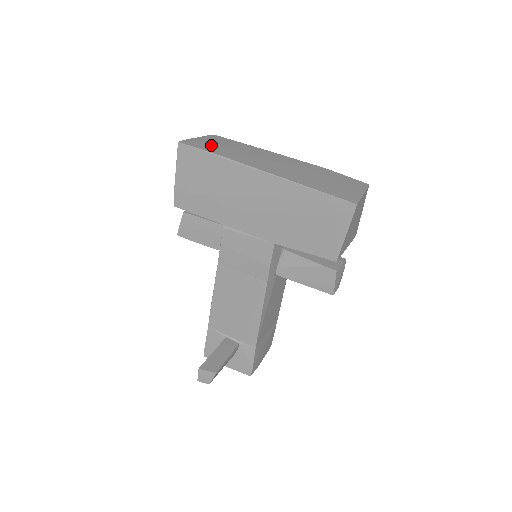
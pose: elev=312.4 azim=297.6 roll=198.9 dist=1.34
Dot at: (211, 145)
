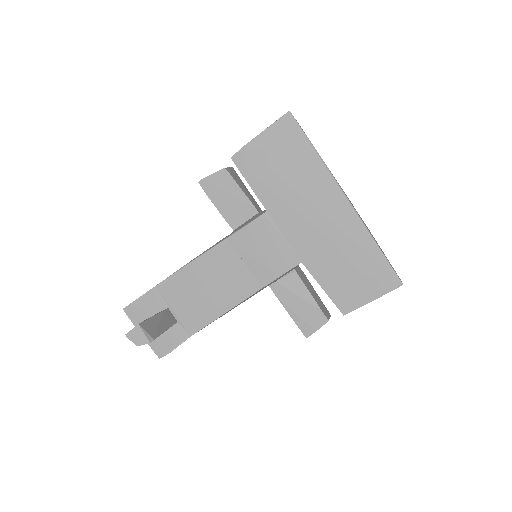
Dot at: occluded
